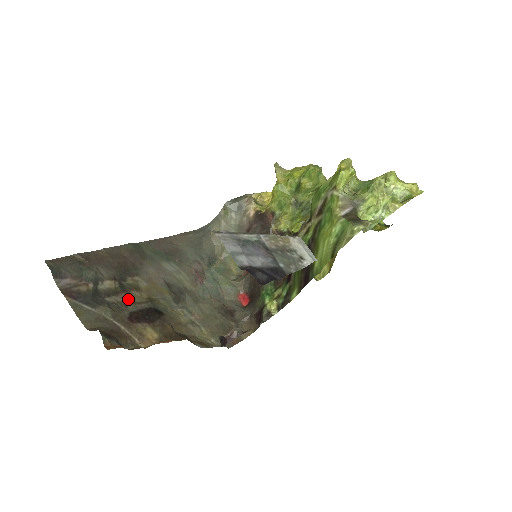
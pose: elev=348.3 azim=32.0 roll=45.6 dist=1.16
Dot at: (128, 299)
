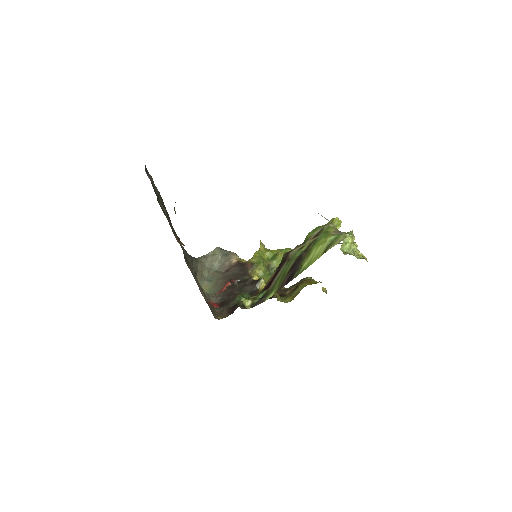
Dot at: occluded
